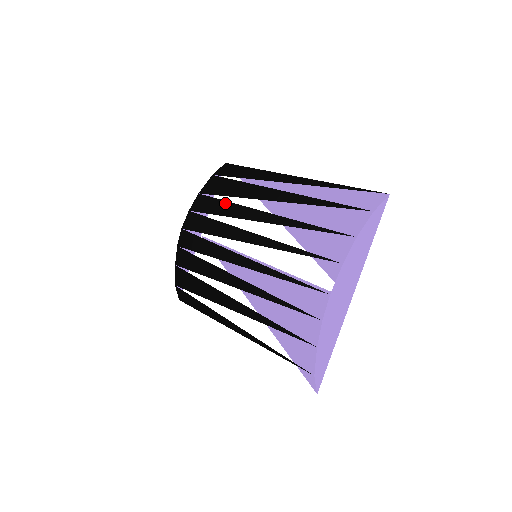
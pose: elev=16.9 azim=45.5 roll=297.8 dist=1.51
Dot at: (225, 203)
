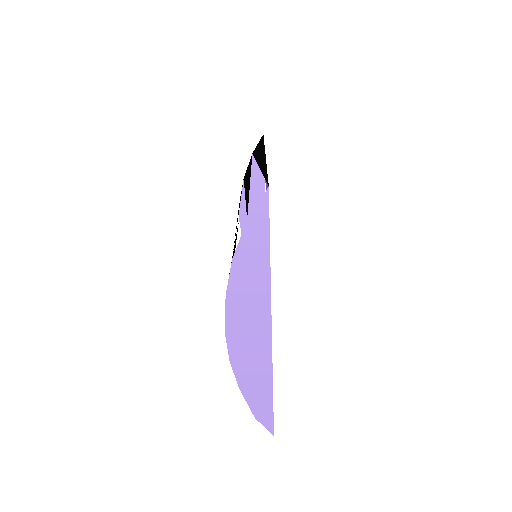
Dot at: occluded
